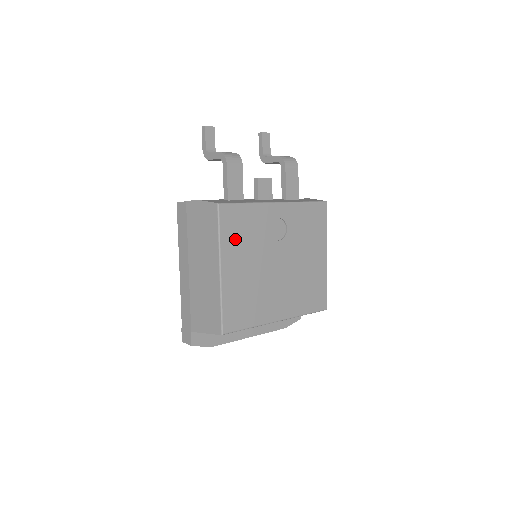
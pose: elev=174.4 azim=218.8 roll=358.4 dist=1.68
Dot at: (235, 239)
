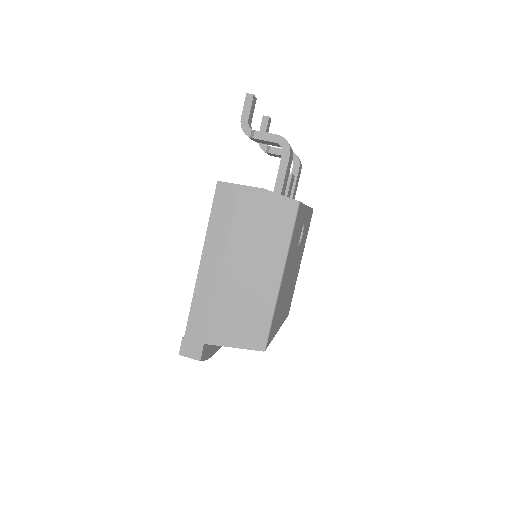
Dot at: (293, 243)
